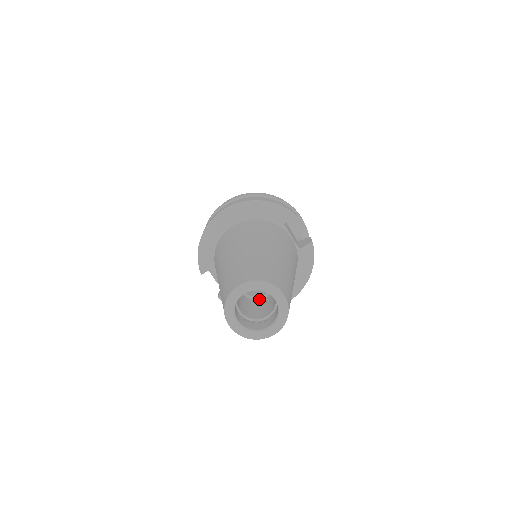
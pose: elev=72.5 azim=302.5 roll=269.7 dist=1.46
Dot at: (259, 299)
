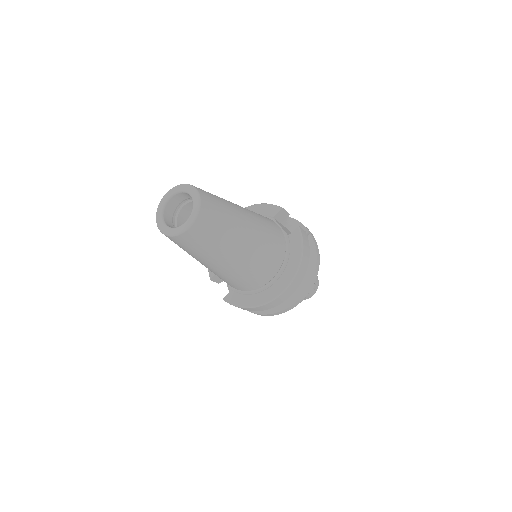
Dot at: occluded
